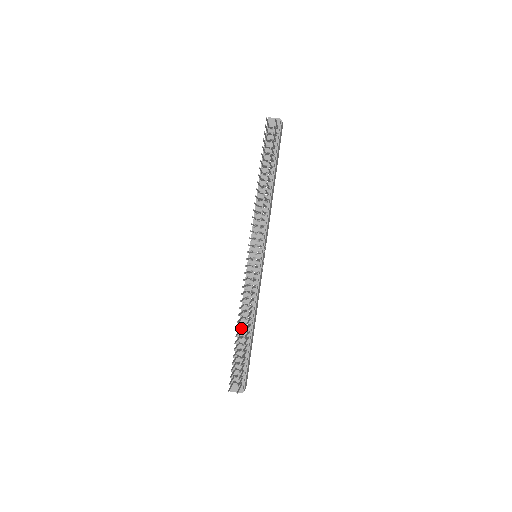
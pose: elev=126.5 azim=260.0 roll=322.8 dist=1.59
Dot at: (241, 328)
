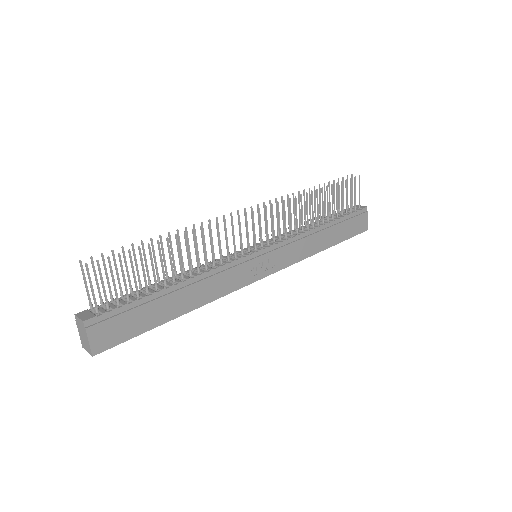
Dot at: (171, 278)
